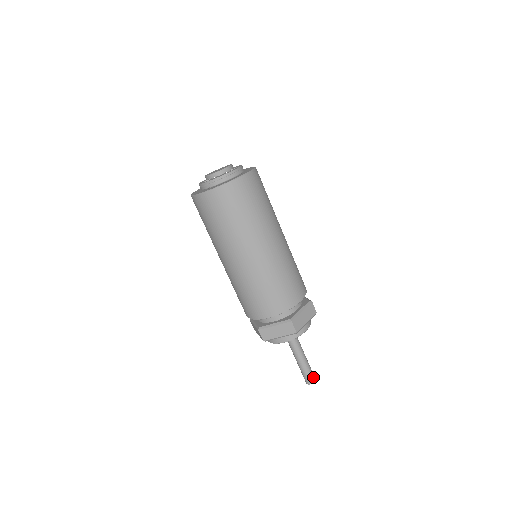
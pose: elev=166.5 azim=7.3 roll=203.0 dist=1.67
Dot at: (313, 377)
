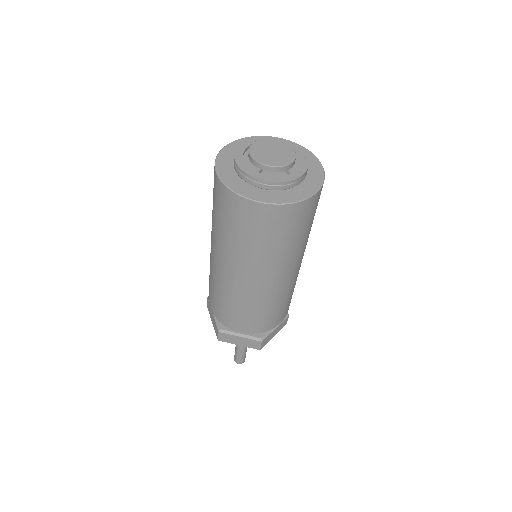
Dot at: (240, 361)
